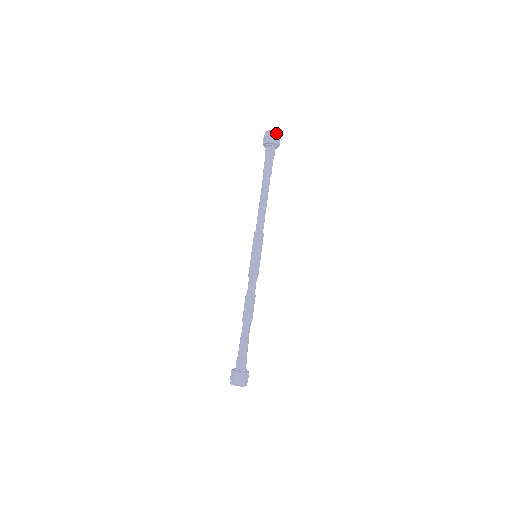
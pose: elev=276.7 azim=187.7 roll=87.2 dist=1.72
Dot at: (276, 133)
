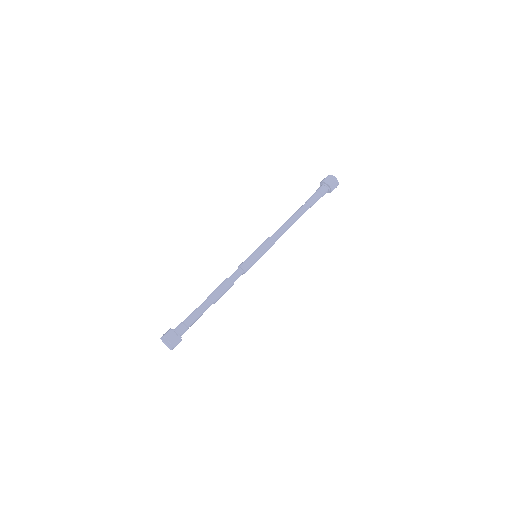
Dot at: (335, 179)
